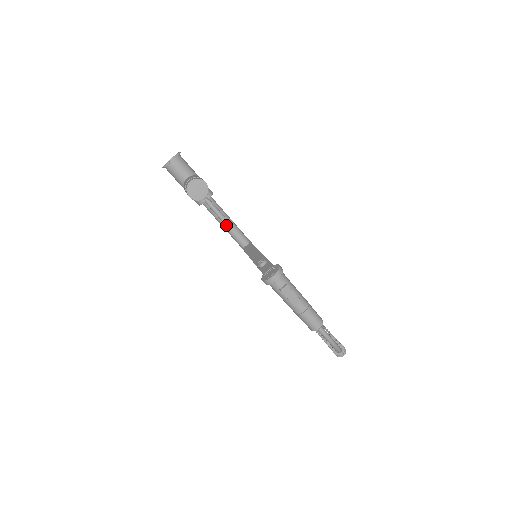
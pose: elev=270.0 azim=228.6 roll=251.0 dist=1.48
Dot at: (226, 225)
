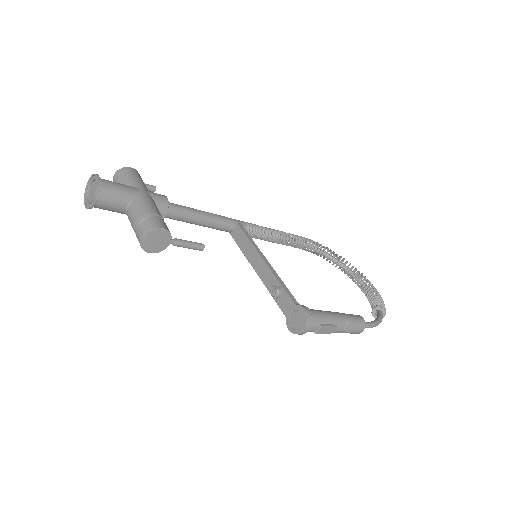
Dot at: (201, 224)
